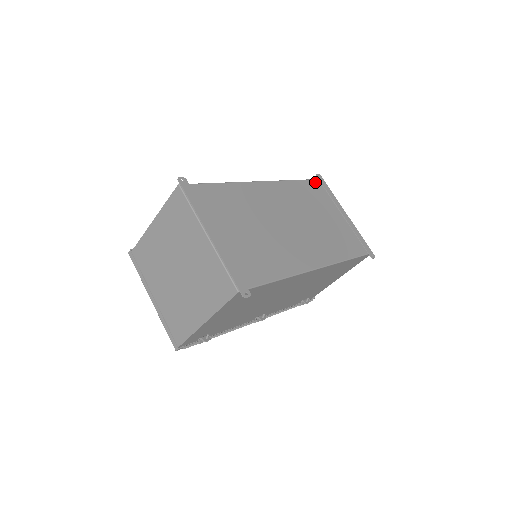
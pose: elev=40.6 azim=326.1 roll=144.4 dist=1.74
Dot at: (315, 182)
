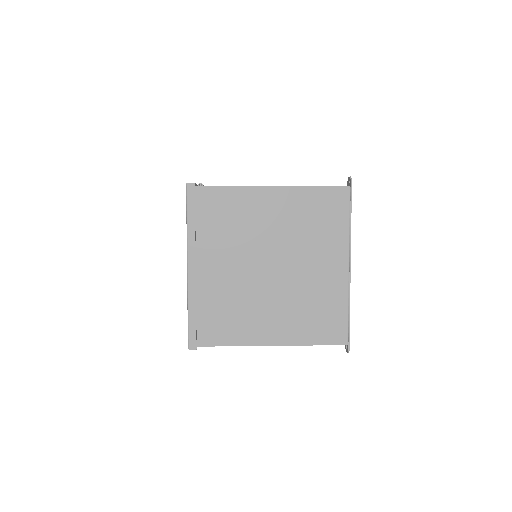
Dot at: occluded
